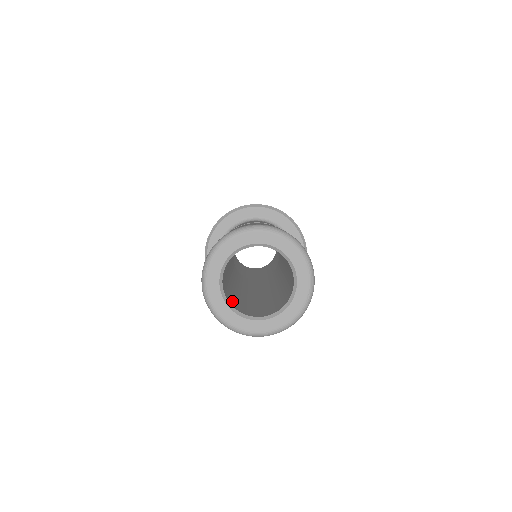
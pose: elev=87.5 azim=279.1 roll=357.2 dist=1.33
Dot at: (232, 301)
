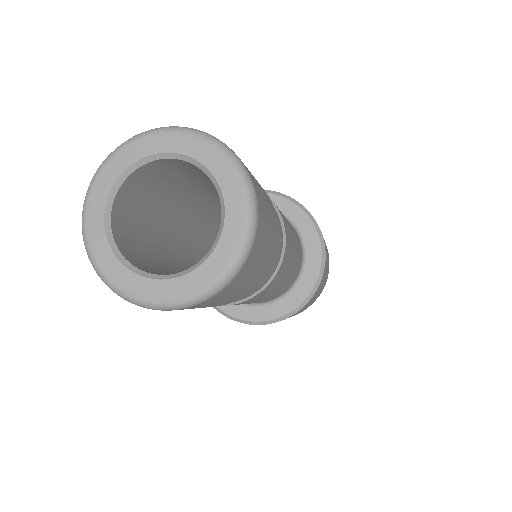
Dot at: (148, 268)
